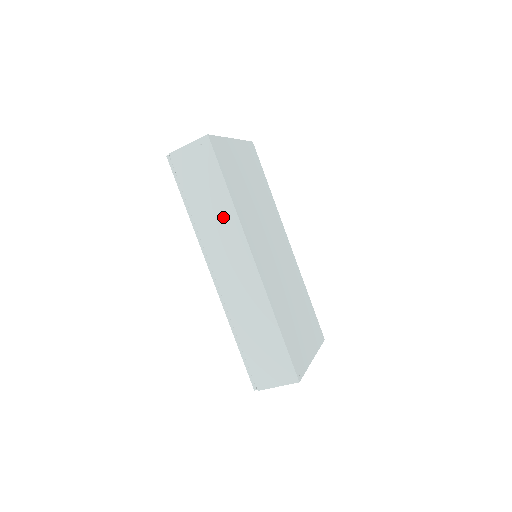
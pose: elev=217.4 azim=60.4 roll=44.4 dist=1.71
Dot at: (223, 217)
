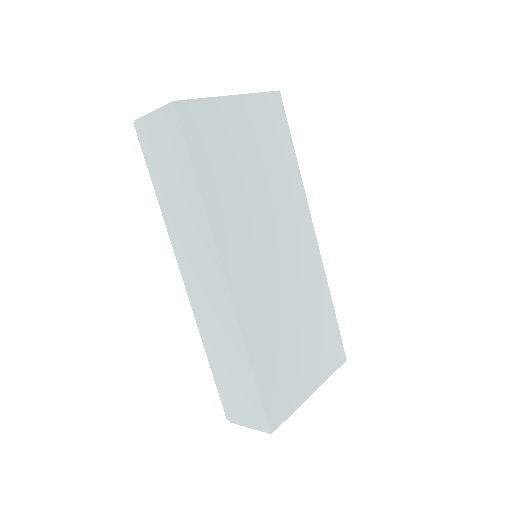
Dot at: (193, 217)
